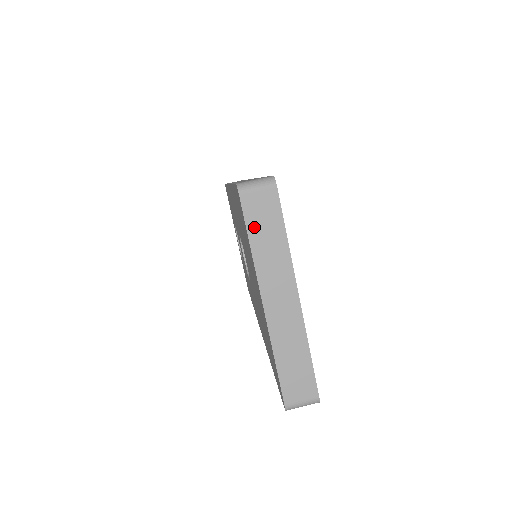
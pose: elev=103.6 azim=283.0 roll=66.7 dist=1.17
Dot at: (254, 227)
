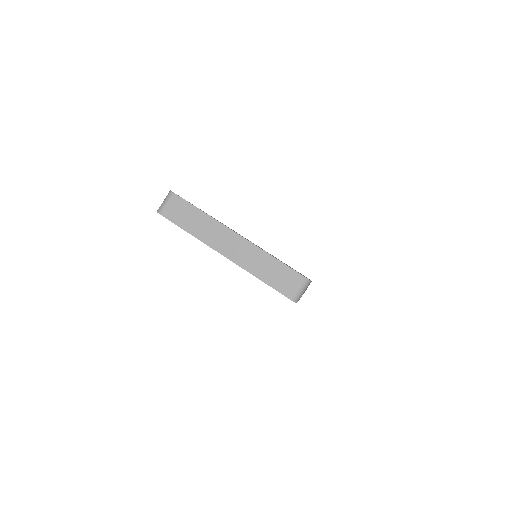
Dot at: (182, 222)
